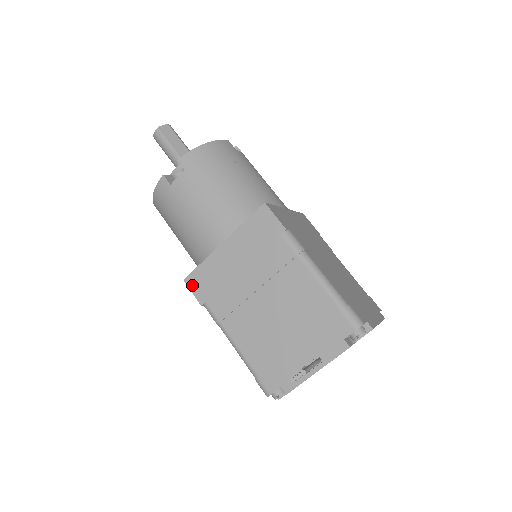
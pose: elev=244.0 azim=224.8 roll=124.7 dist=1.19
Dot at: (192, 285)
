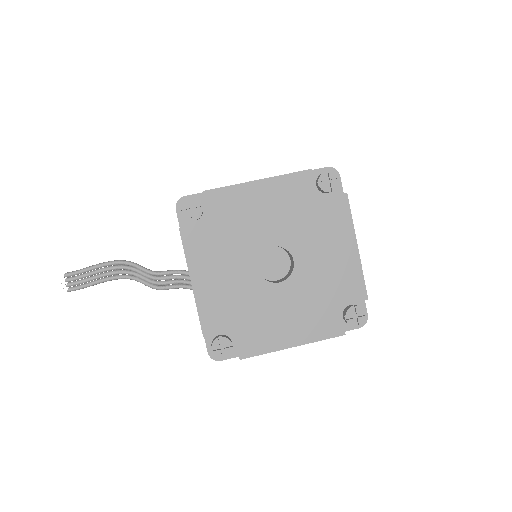
Dot at: occluded
